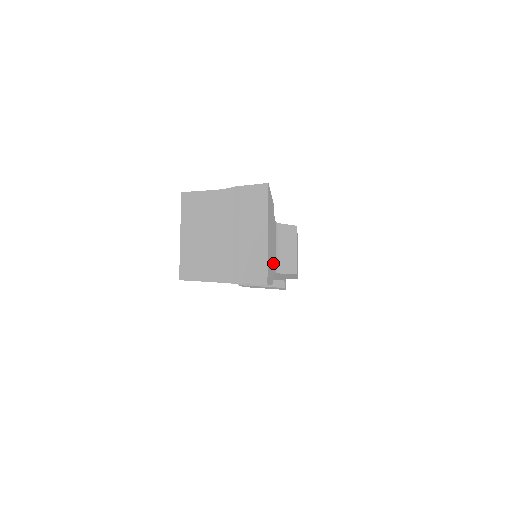
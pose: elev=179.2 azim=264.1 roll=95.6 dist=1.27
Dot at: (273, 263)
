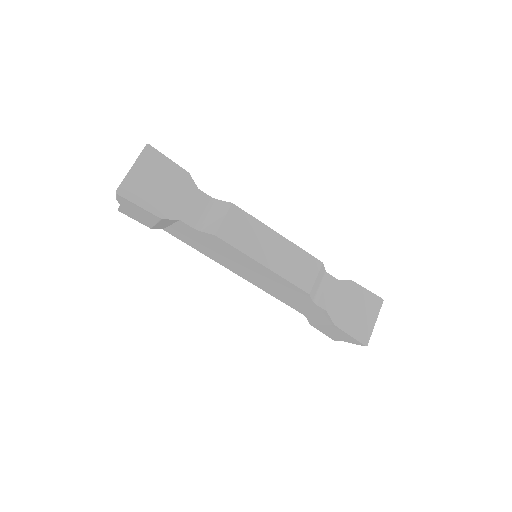
Dot at: (173, 209)
